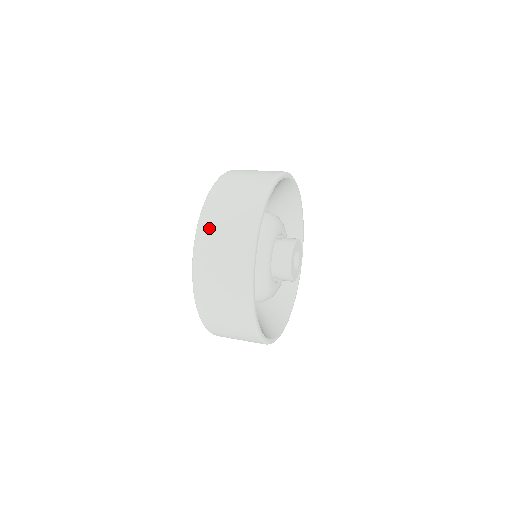
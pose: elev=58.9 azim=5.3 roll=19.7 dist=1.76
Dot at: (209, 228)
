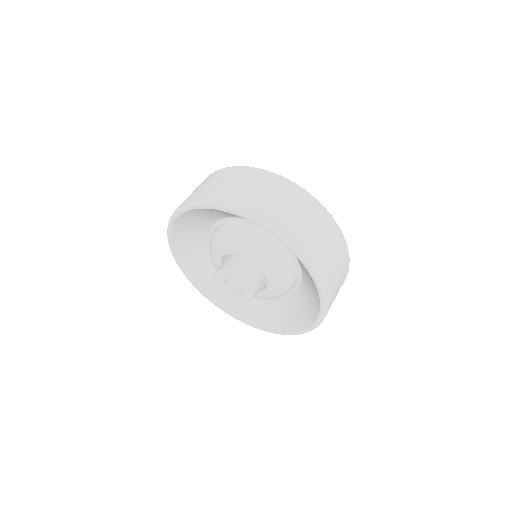
Dot at: (218, 194)
